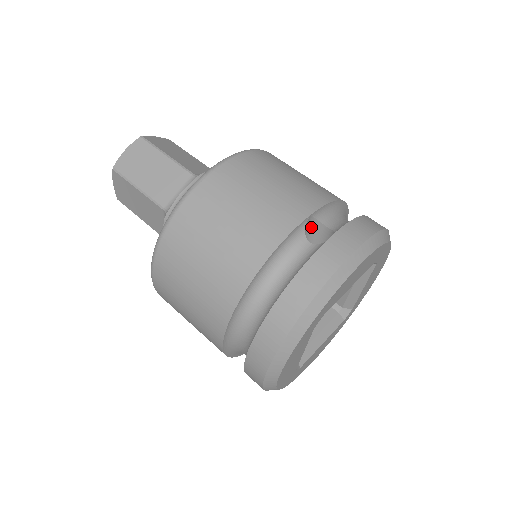
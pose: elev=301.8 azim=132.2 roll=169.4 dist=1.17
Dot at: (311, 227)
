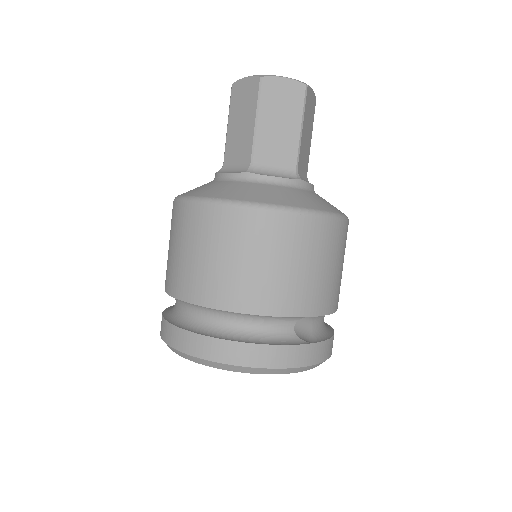
Dot at: occluded
